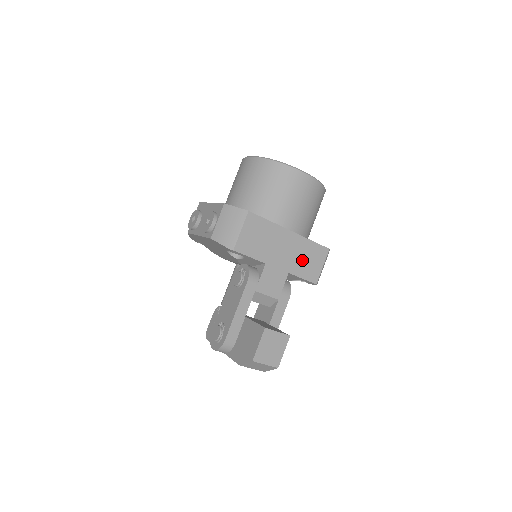
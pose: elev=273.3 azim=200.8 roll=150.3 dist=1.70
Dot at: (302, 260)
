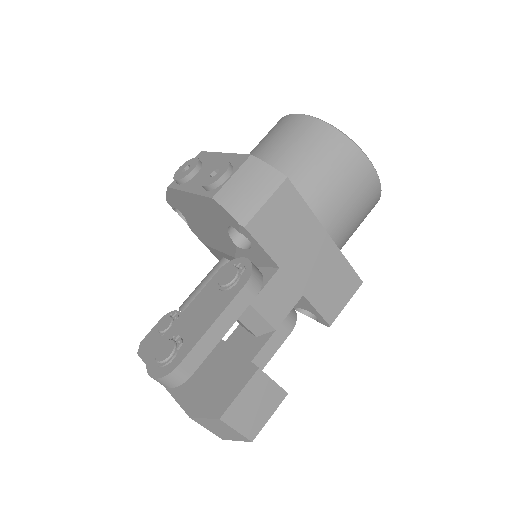
Dot at: (326, 283)
